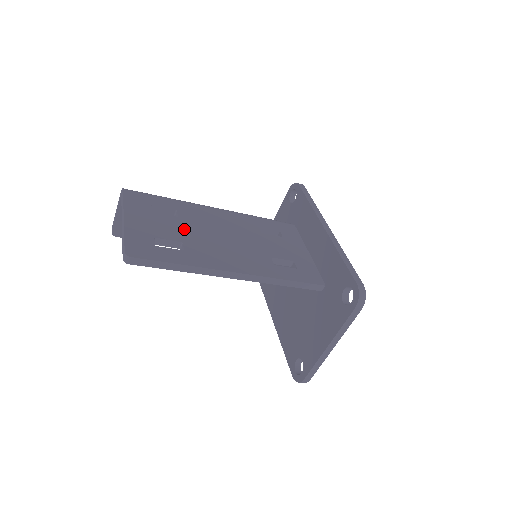
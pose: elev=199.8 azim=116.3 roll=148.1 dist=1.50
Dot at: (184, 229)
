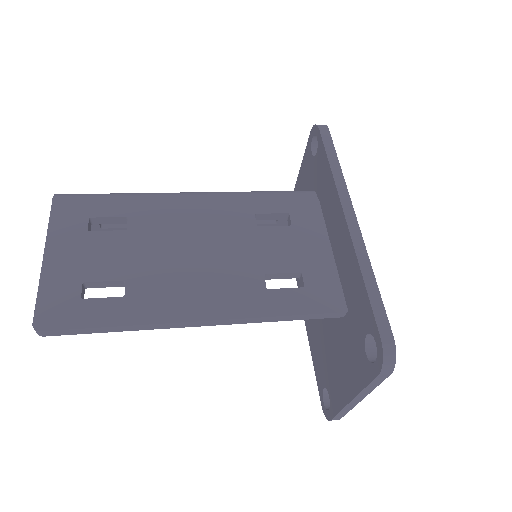
Dot at: (132, 253)
